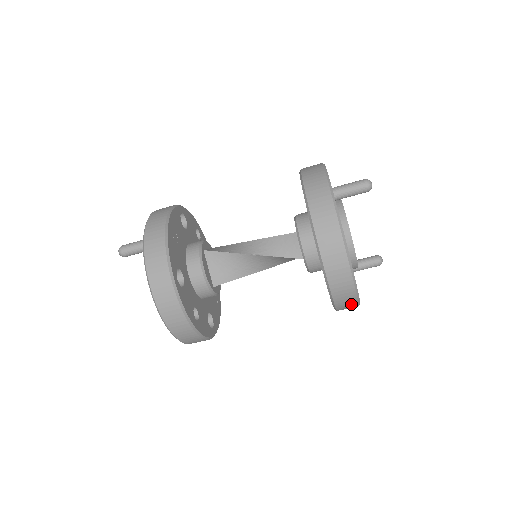
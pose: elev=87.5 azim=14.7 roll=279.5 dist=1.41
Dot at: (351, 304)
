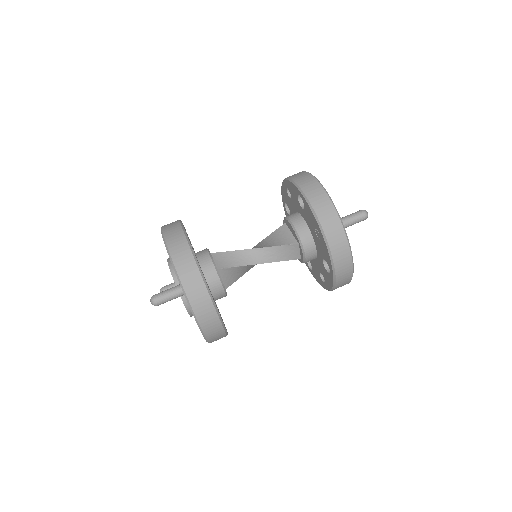
Dot at: occluded
